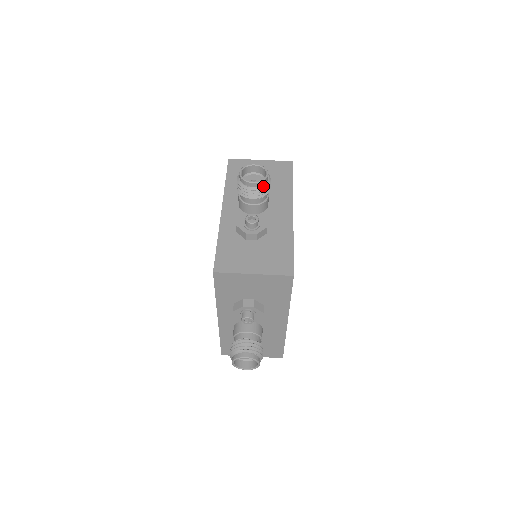
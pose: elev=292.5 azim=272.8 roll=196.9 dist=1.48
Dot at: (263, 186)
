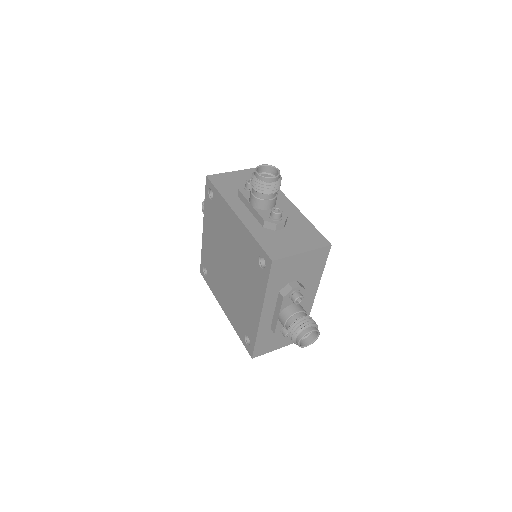
Dot at: (280, 180)
